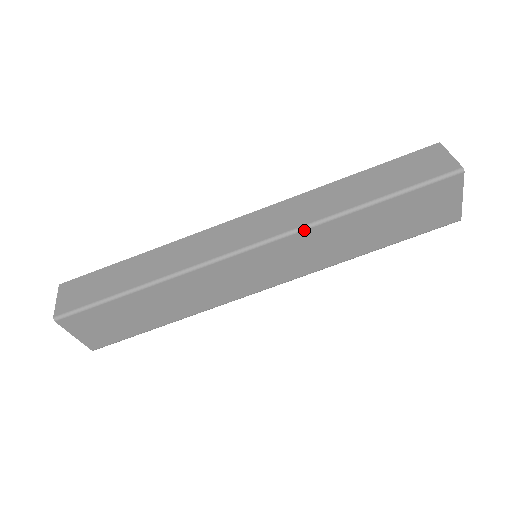
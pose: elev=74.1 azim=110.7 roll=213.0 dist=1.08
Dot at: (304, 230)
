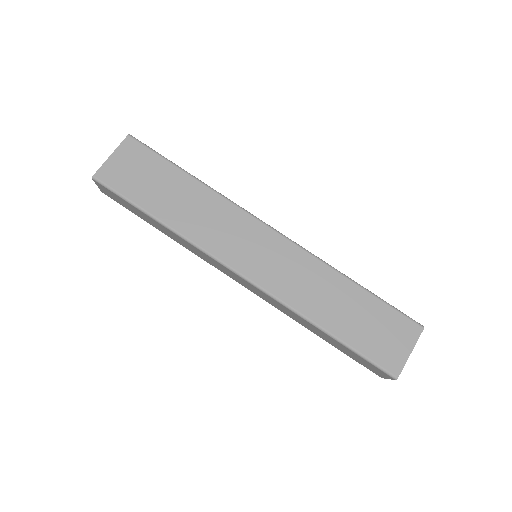
Dot at: (312, 255)
